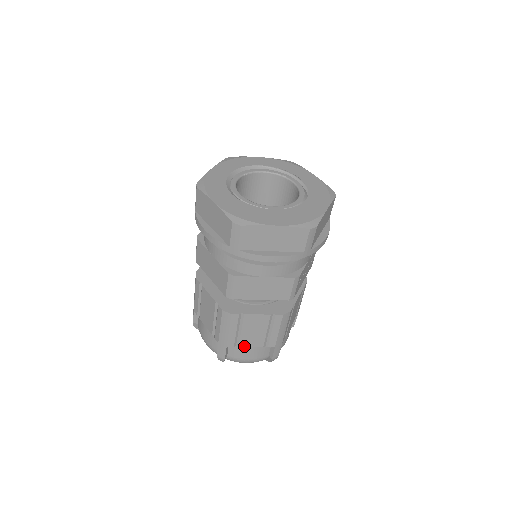
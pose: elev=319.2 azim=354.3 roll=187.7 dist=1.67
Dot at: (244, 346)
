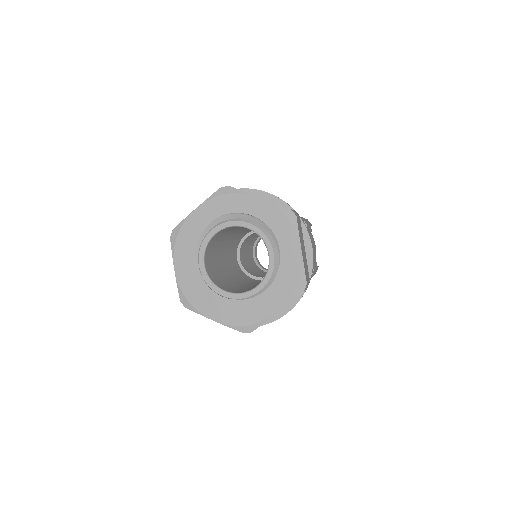
Dot at: occluded
